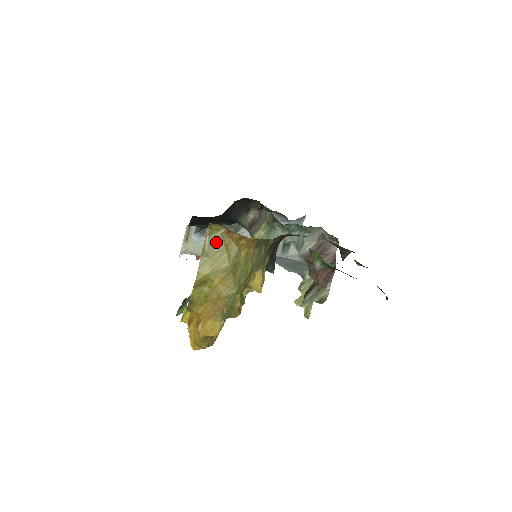
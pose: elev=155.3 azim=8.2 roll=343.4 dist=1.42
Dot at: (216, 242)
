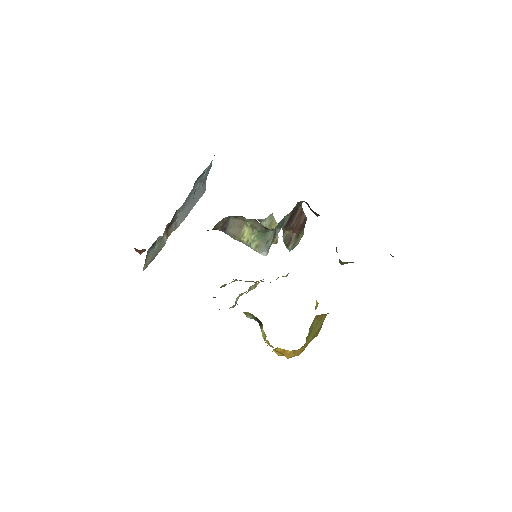
Dot at: (313, 324)
